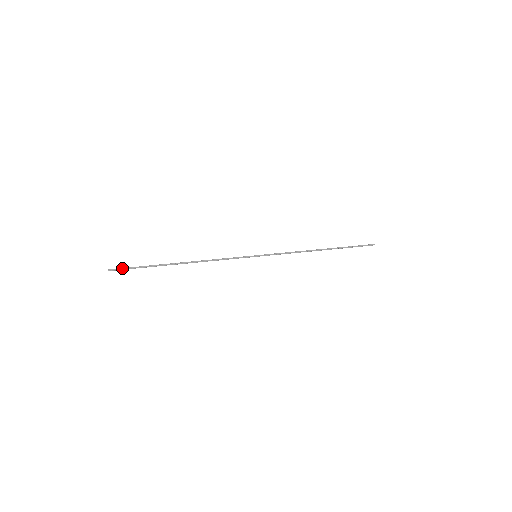
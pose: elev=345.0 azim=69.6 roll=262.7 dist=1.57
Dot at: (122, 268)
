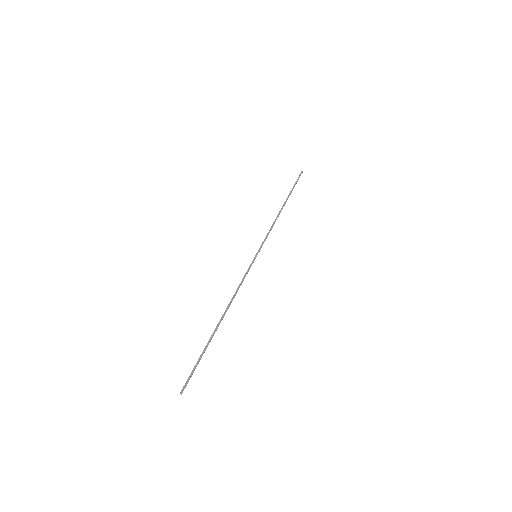
Dot at: occluded
